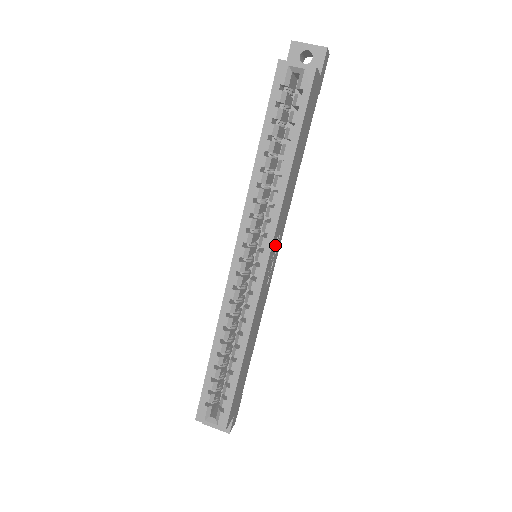
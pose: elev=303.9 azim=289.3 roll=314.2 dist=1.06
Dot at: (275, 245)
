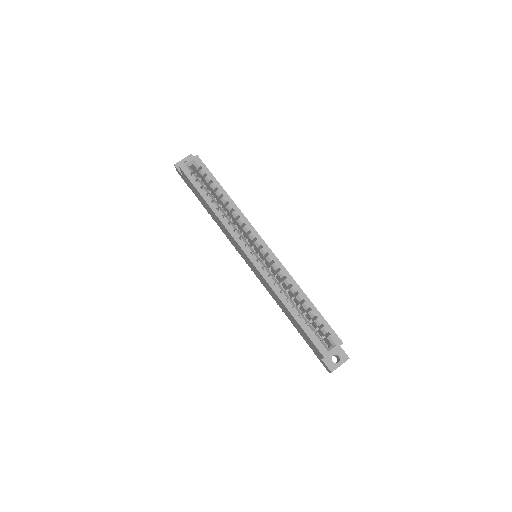
Dot at: occluded
